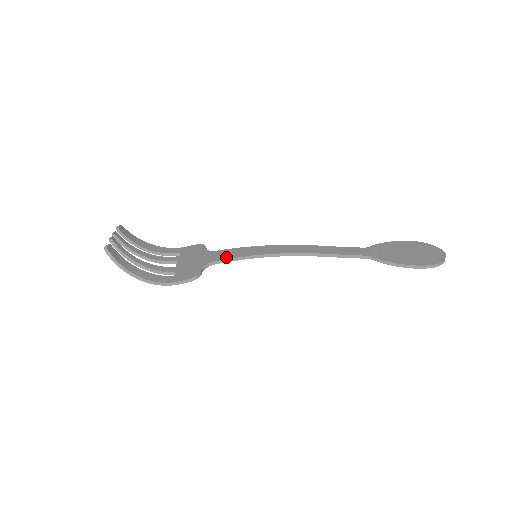
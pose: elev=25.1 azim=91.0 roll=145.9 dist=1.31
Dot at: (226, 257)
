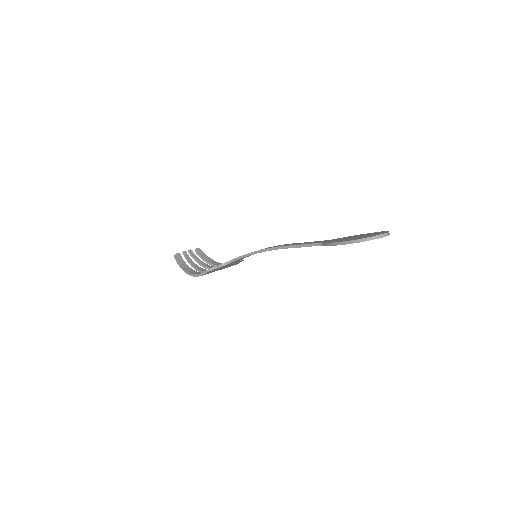
Dot at: (237, 257)
